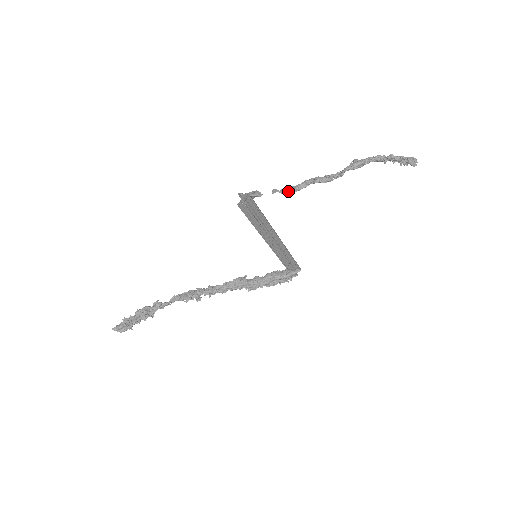
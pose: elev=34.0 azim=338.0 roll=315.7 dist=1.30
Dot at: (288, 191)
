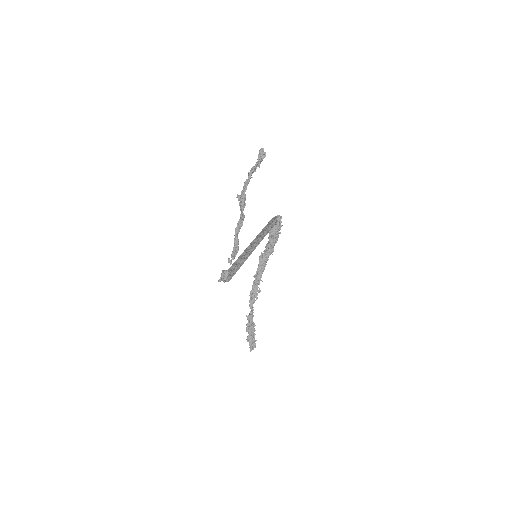
Dot at: (235, 255)
